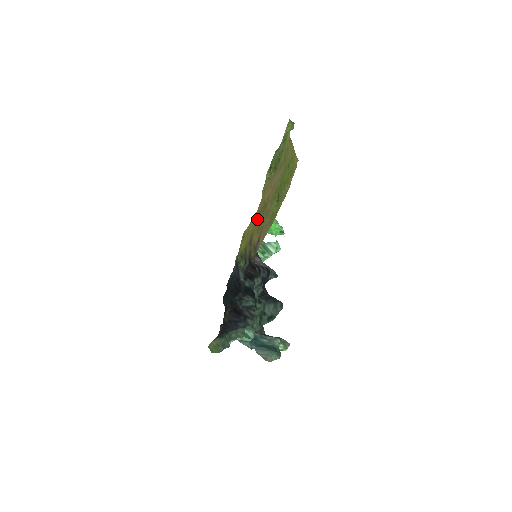
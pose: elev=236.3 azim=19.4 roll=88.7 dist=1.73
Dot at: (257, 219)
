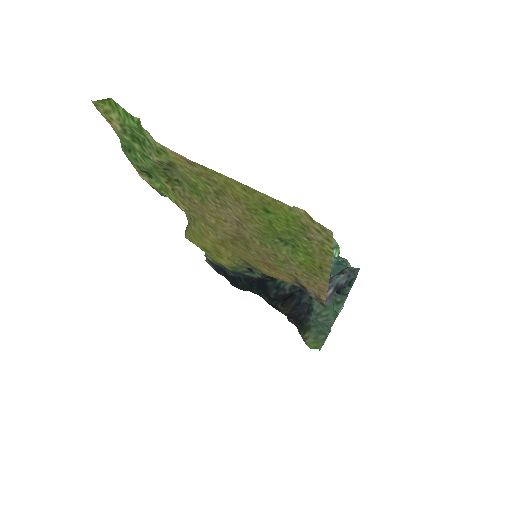
Dot at: (235, 250)
